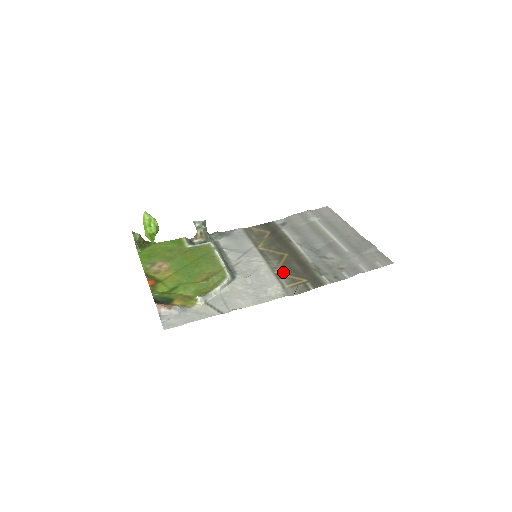
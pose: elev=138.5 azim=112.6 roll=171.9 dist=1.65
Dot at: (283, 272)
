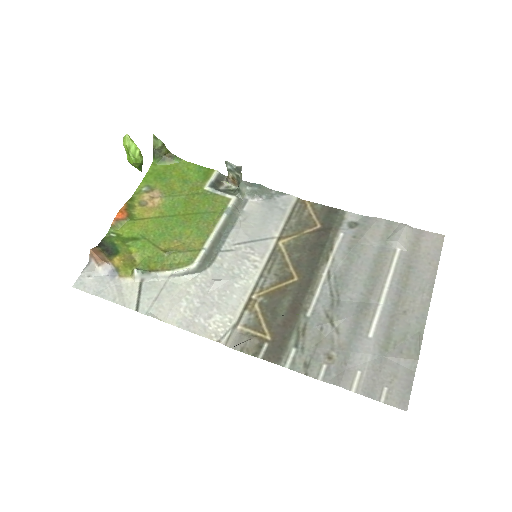
Dot at: (261, 303)
